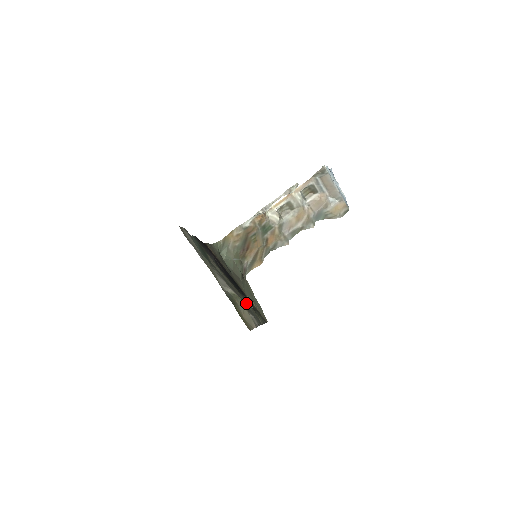
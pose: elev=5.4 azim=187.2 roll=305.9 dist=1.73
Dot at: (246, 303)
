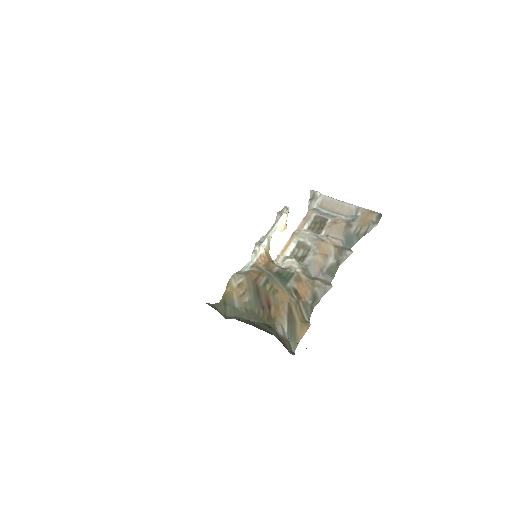
Dot at: occluded
